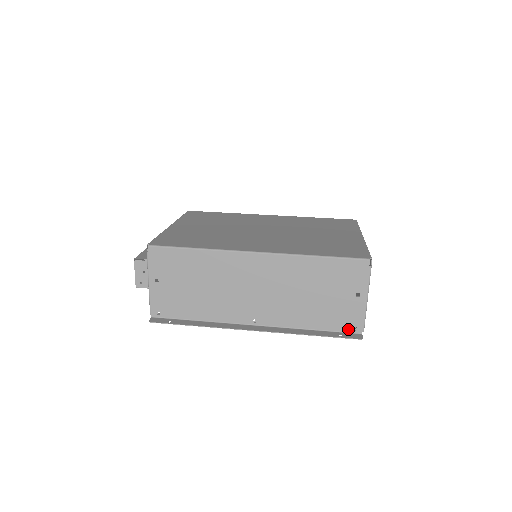
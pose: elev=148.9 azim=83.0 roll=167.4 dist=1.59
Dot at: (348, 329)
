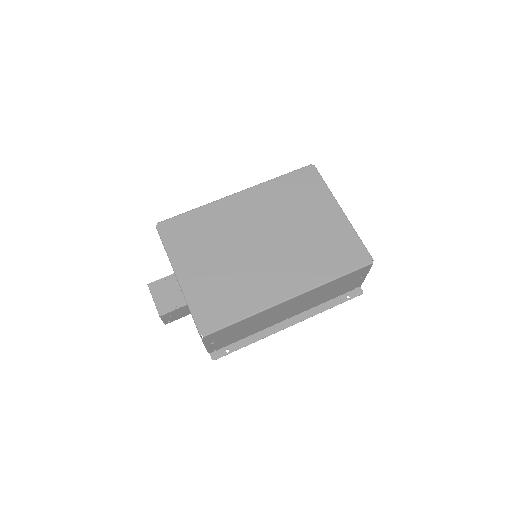
Dot at: (352, 290)
